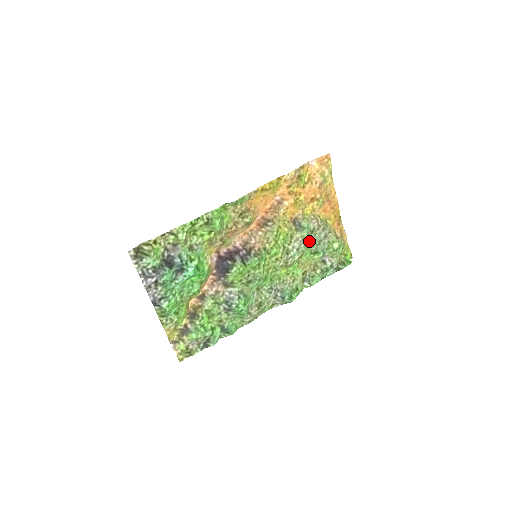
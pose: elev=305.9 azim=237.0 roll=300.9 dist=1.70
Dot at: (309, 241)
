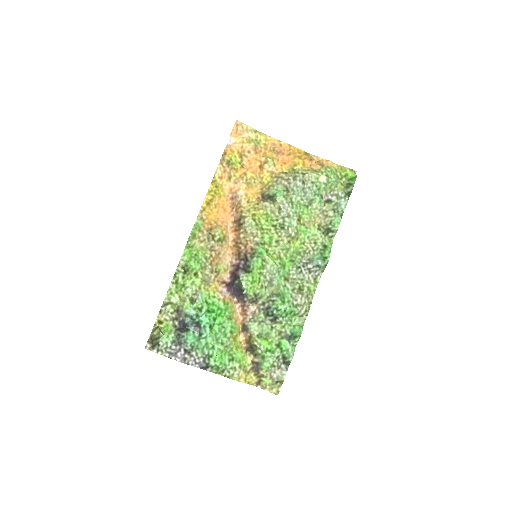
Dot at: (293, 200)
